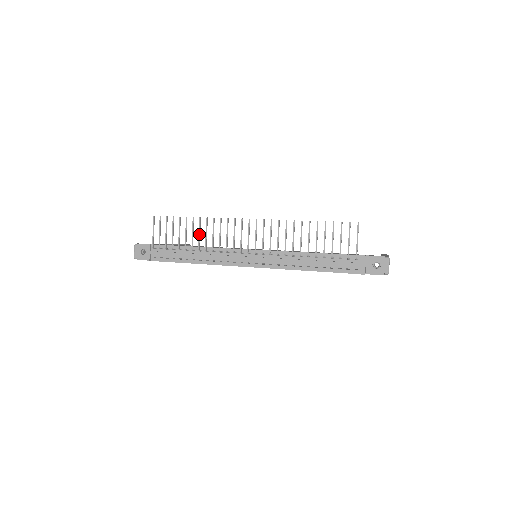
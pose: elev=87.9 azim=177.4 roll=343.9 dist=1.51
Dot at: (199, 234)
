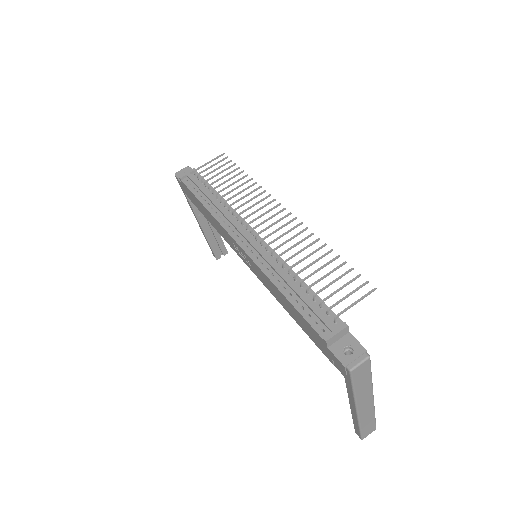
Dot at: (236, 188)
